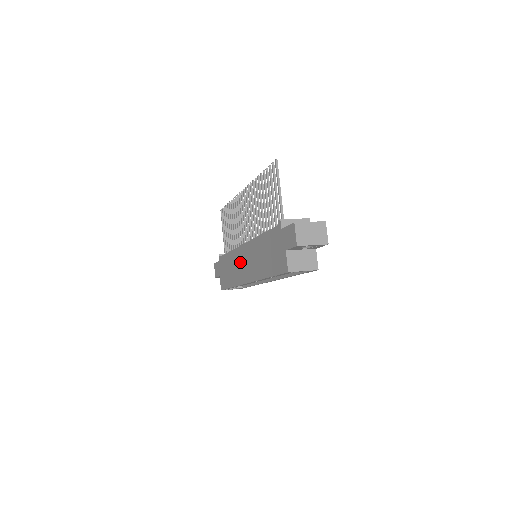
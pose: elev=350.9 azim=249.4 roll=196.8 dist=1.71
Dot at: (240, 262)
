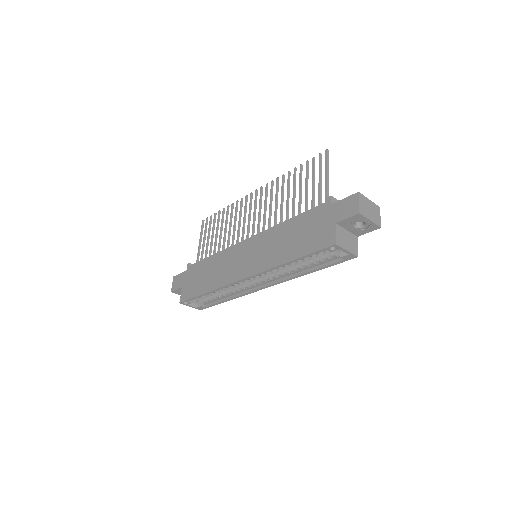
Dot at: (234, 259)
